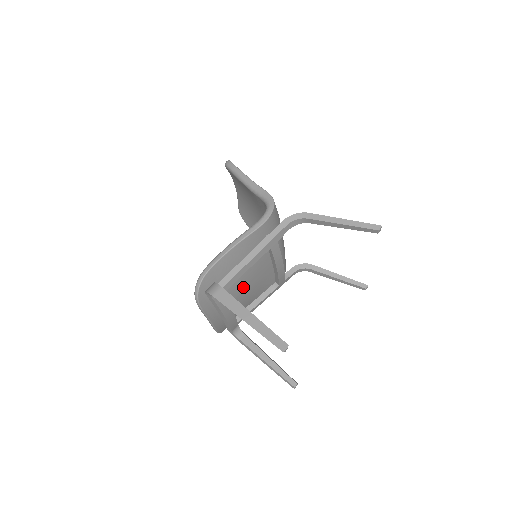
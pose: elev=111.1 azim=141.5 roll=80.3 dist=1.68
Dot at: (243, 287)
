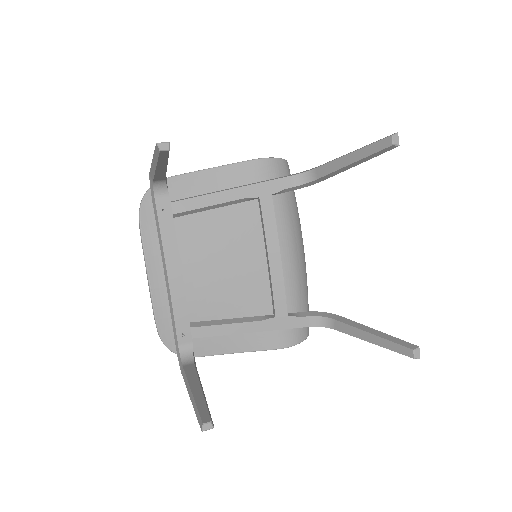
Dot at: (214, 258)
